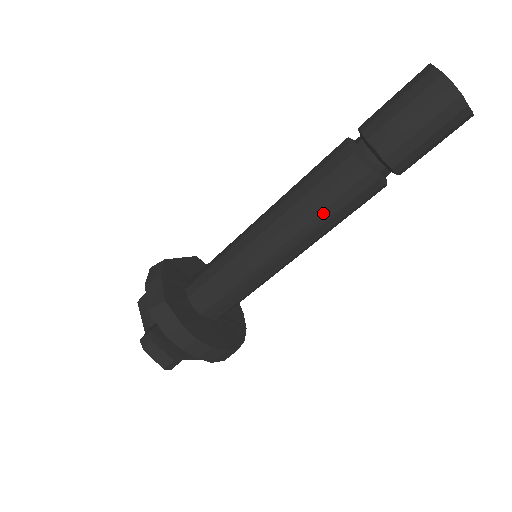
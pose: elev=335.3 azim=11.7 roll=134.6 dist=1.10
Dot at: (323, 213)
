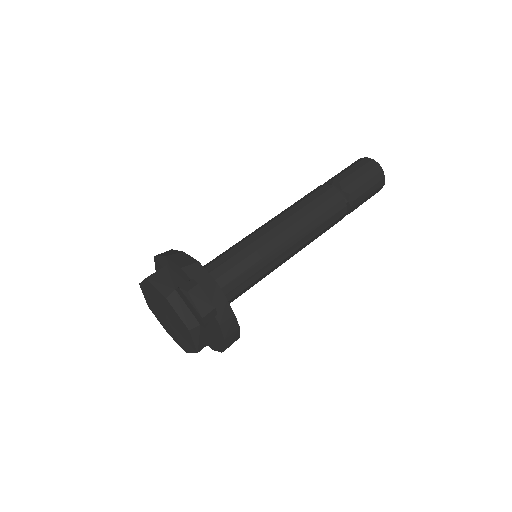
Dot at: (317, 219)
